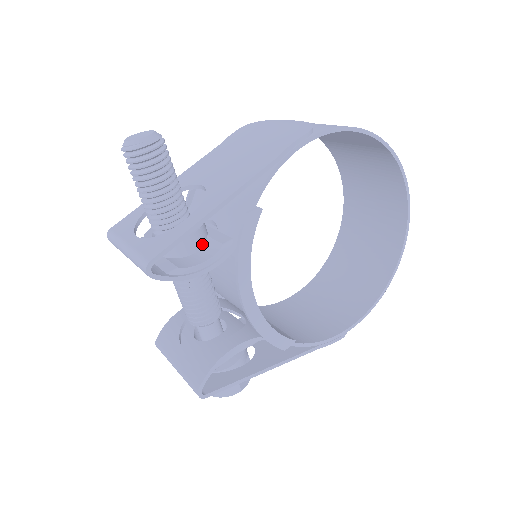
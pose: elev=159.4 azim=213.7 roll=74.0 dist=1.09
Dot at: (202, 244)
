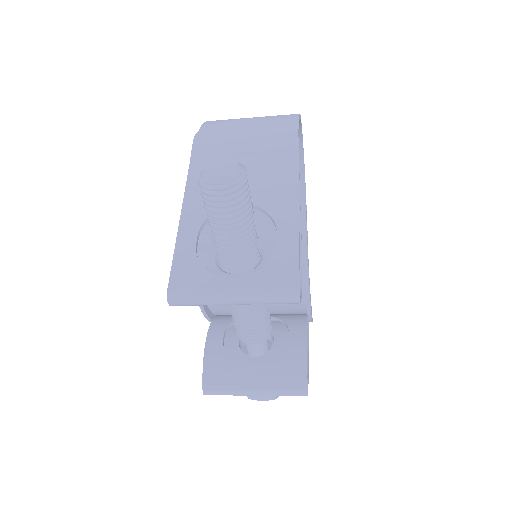
Dot at: occluded
